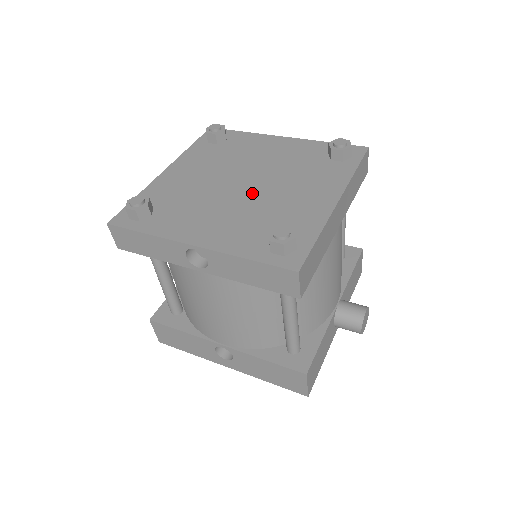
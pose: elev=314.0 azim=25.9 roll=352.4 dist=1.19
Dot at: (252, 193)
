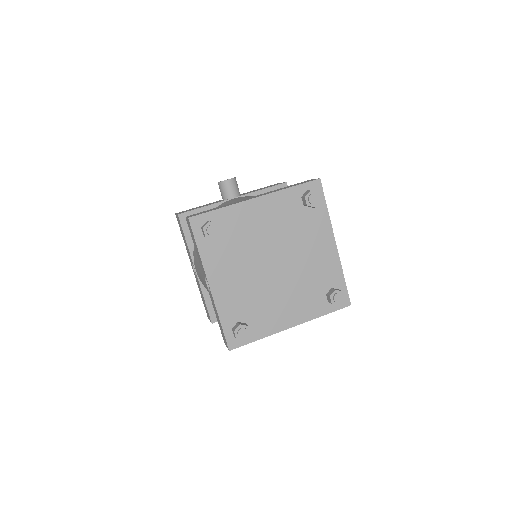
Dot at: (269, 277)
